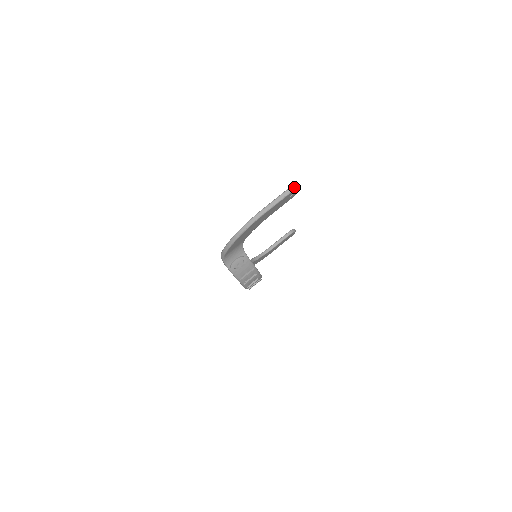
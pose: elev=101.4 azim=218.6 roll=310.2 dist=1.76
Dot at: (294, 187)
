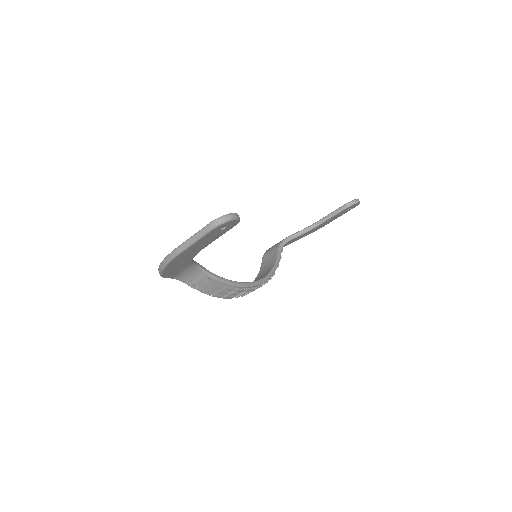
Dot at: (215, 223)
